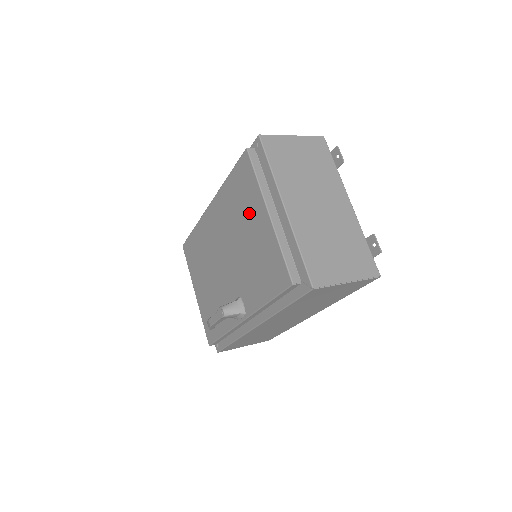
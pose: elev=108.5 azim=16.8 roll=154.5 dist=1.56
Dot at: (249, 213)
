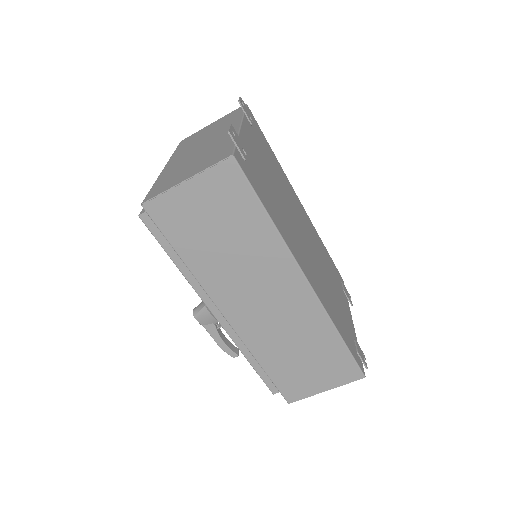
Dot at: occluded
